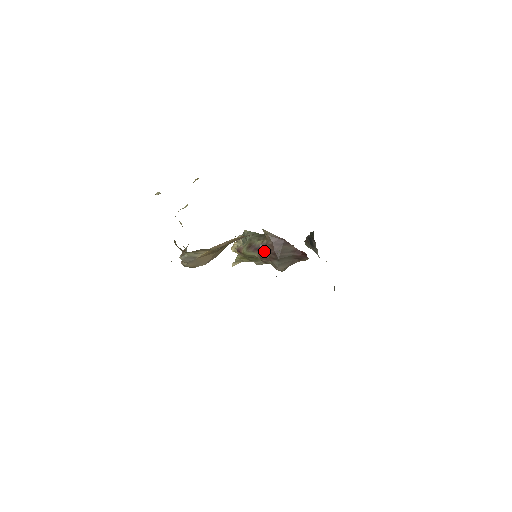
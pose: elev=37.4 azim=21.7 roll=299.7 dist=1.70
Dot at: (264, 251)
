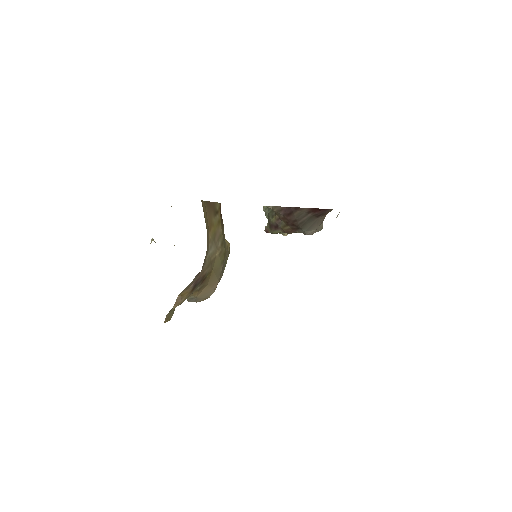
Dot at: (283, 226)
